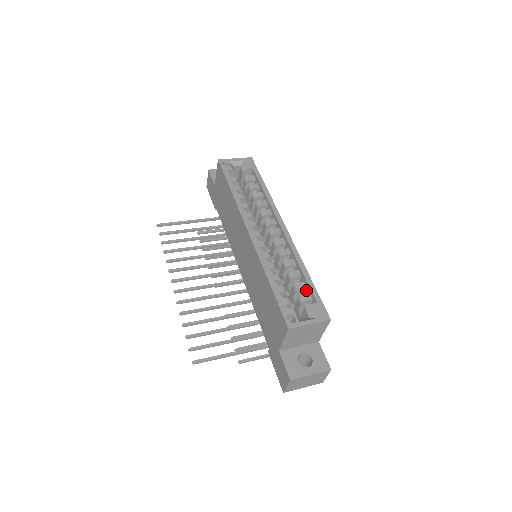
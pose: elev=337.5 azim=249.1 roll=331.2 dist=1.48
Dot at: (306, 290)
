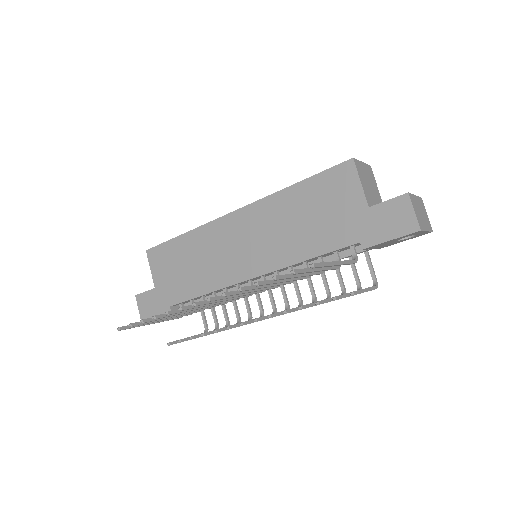
Dot at: occluded
